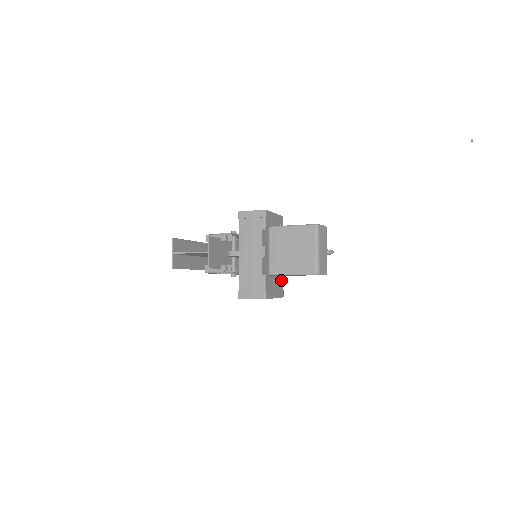
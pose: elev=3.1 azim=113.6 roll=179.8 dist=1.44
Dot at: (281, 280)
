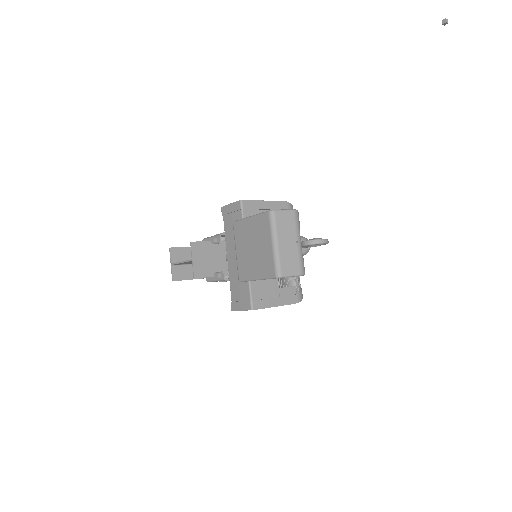
Dot at: (299, 281)
